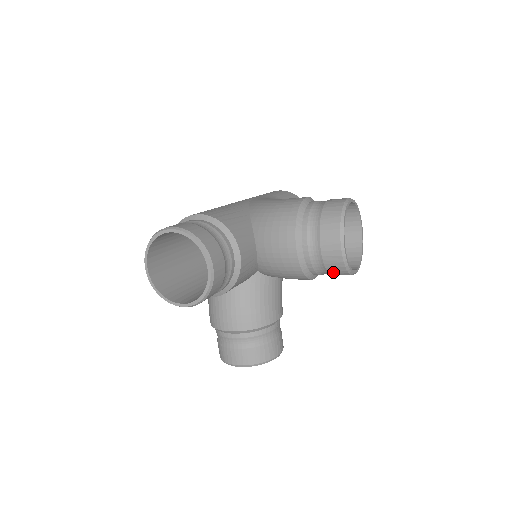
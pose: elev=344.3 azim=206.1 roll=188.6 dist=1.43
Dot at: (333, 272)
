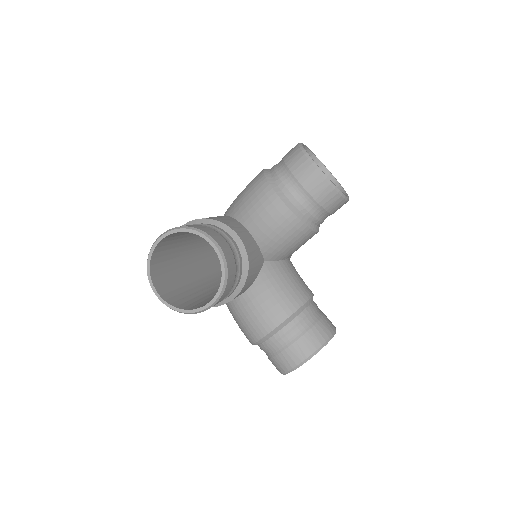
Dot at: (328, 205)
